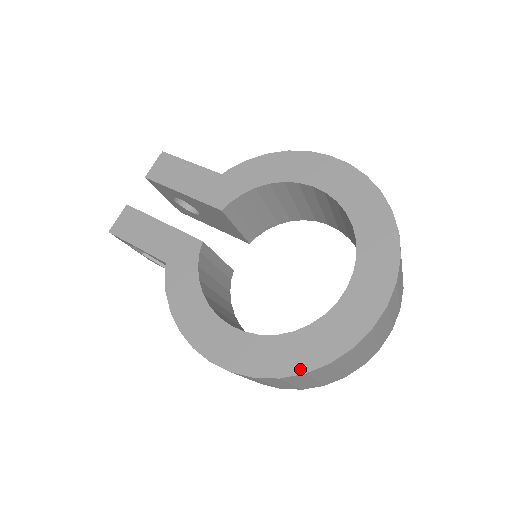
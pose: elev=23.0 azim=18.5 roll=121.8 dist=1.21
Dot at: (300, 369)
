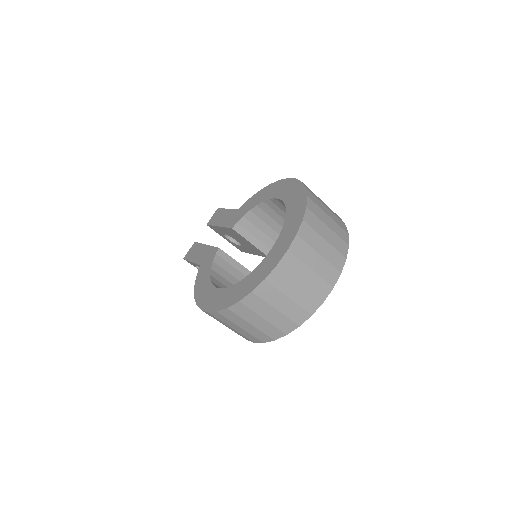
Dot at: (237, 300)
